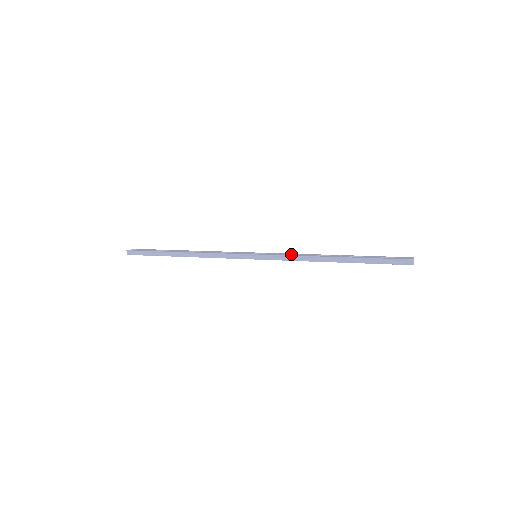
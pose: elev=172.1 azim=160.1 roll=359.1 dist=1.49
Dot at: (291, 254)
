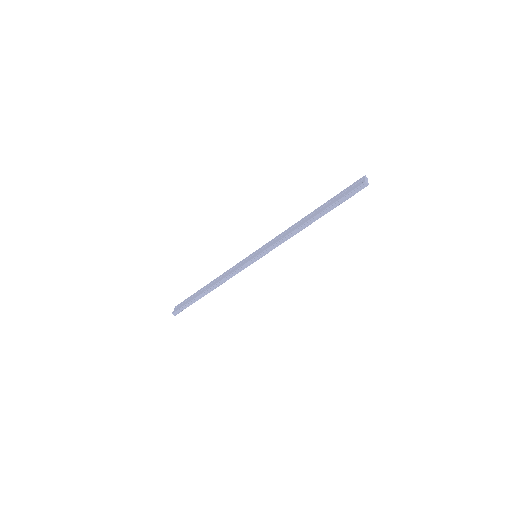
Dot at: (278, 237)
